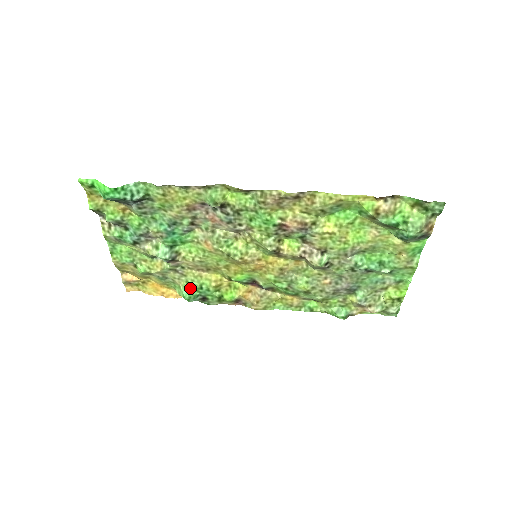
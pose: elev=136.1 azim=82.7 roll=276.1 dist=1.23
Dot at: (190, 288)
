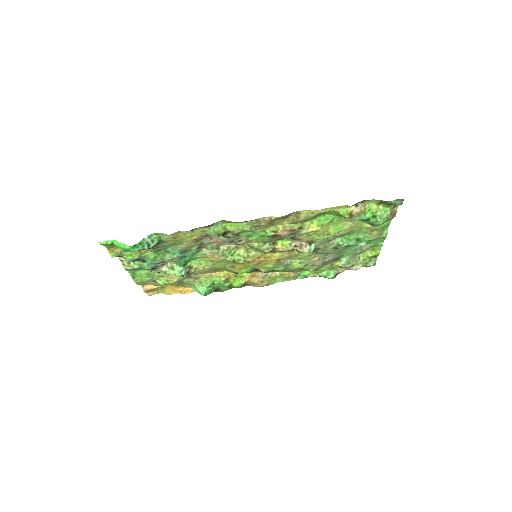
Dot at: (204, 286)
